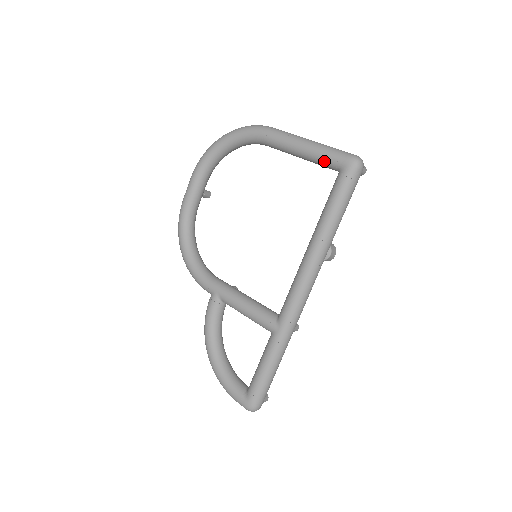
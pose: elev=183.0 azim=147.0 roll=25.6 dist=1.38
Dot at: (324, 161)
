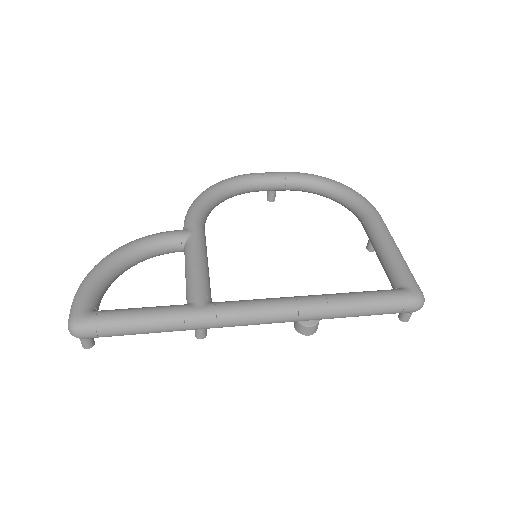
Dot at: (397, 271)
